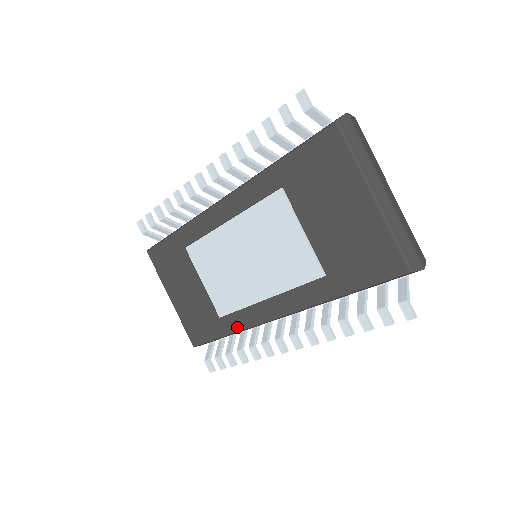
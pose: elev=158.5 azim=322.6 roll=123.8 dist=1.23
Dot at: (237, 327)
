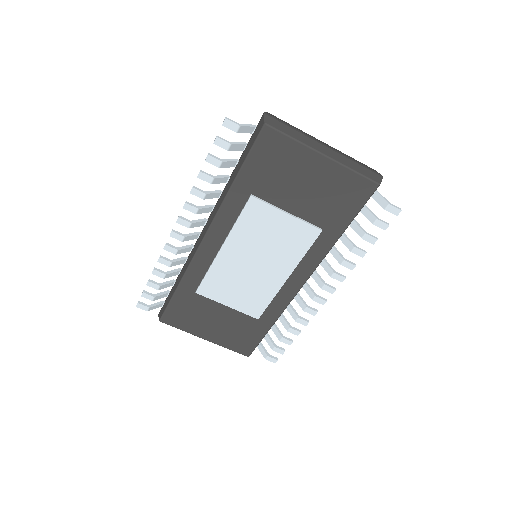
Dot at: (276, 315)
